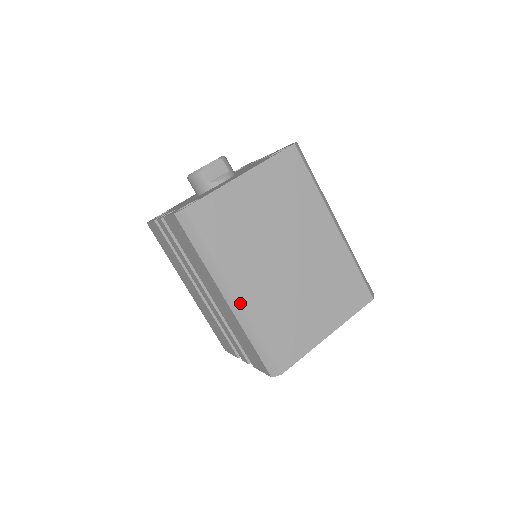
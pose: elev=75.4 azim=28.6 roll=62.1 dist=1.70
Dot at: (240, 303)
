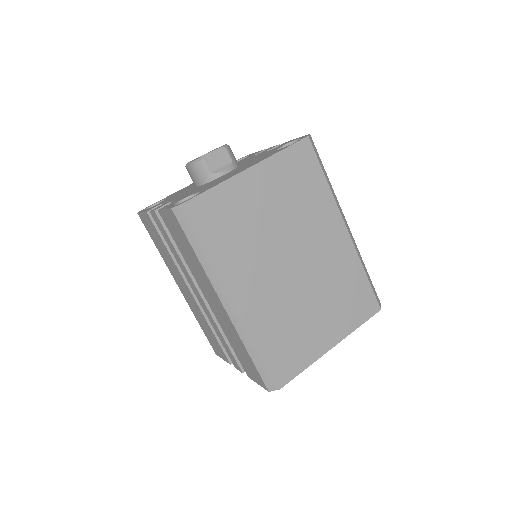
Dot at: (240, 311)
